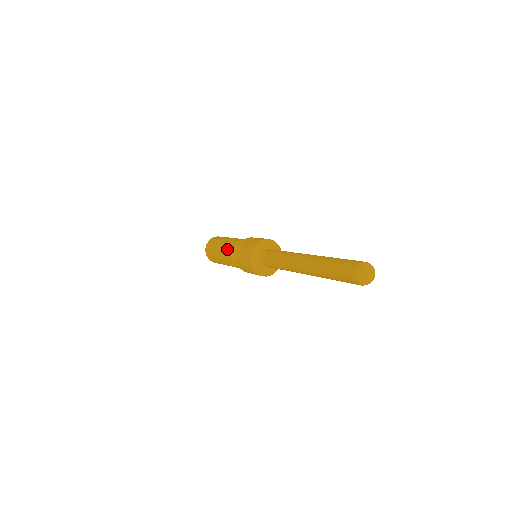
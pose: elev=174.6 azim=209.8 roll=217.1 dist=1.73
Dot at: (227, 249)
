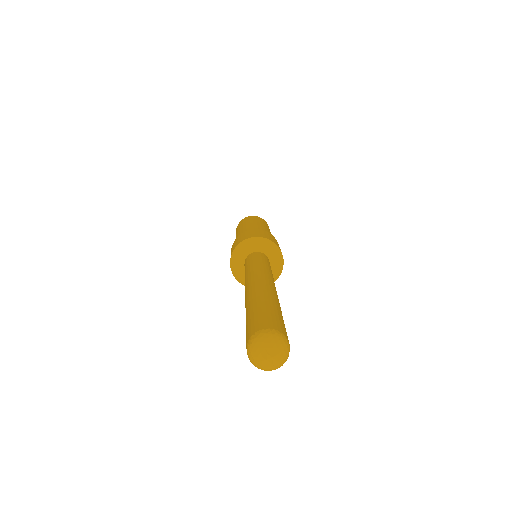
Dot at: (241, 231)
